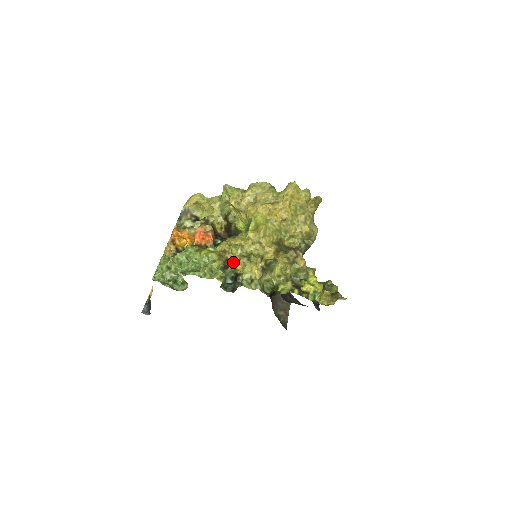
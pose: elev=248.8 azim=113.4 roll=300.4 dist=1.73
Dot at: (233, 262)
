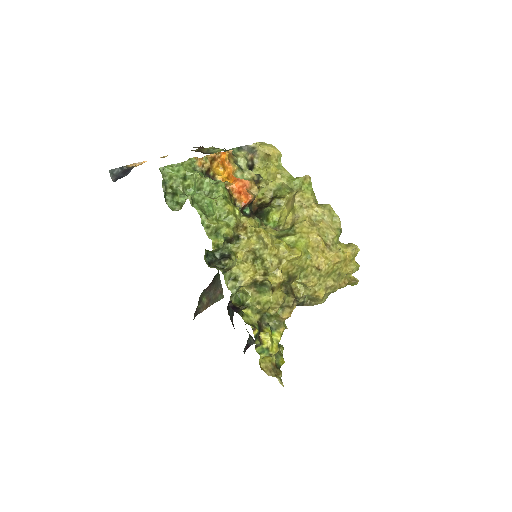
Dot at: (240, 245)
